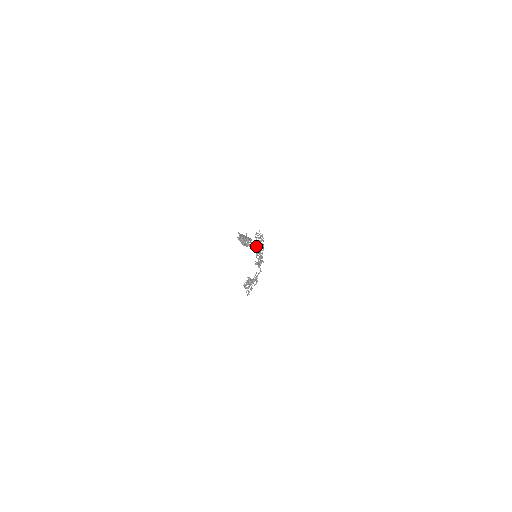
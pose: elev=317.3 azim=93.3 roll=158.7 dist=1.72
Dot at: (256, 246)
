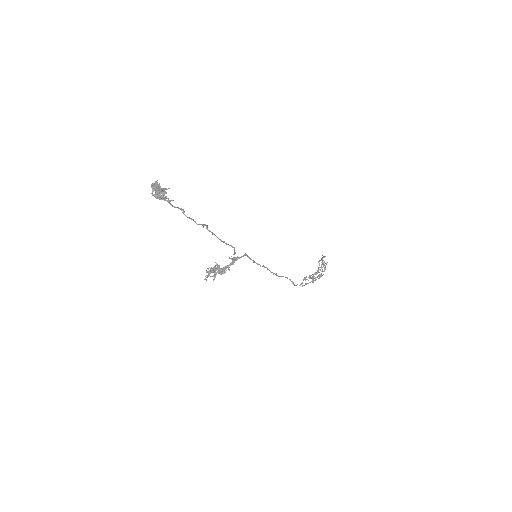
Dot at: occluded
